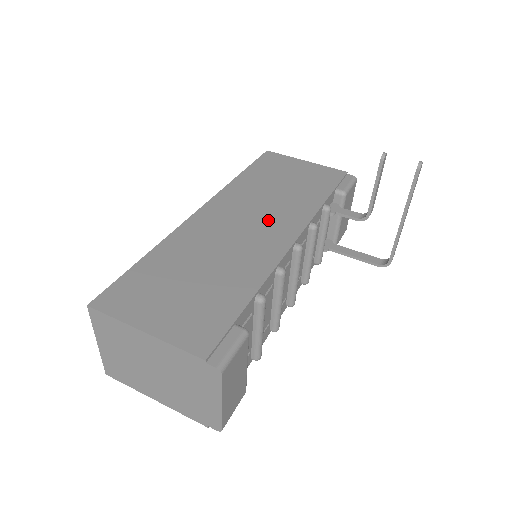
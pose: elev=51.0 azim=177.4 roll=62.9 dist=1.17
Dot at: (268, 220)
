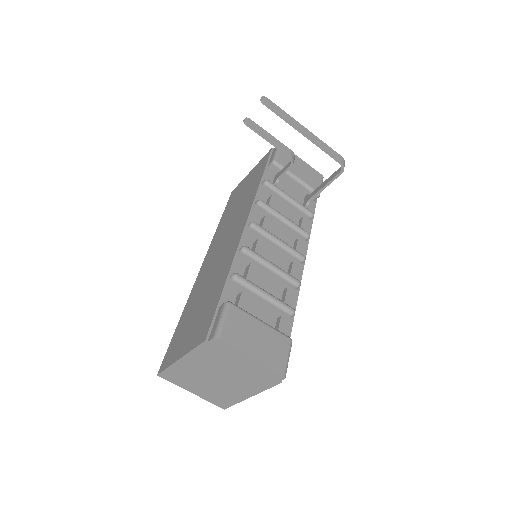
Dot at: (232, 230)
